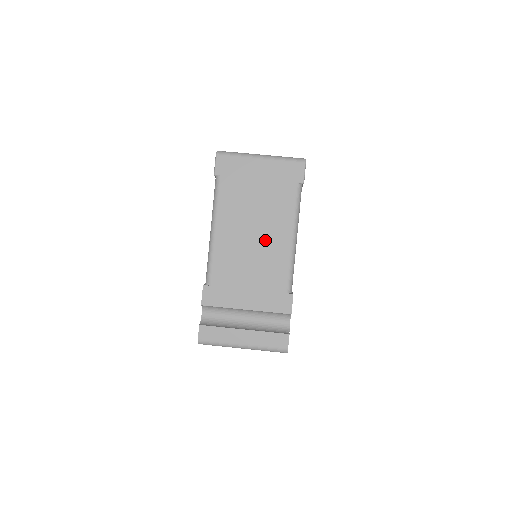
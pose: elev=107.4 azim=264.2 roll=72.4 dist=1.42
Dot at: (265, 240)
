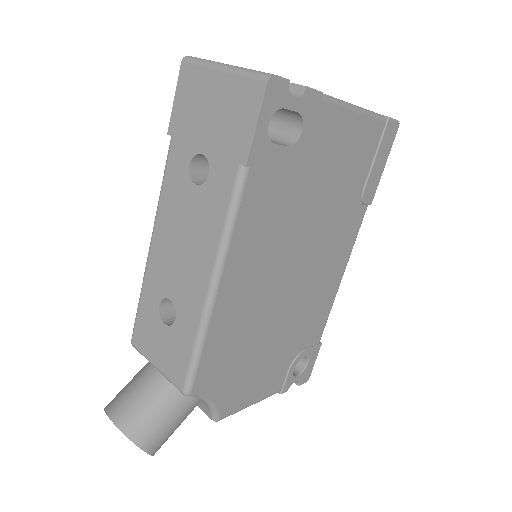
Dot at: occluded
